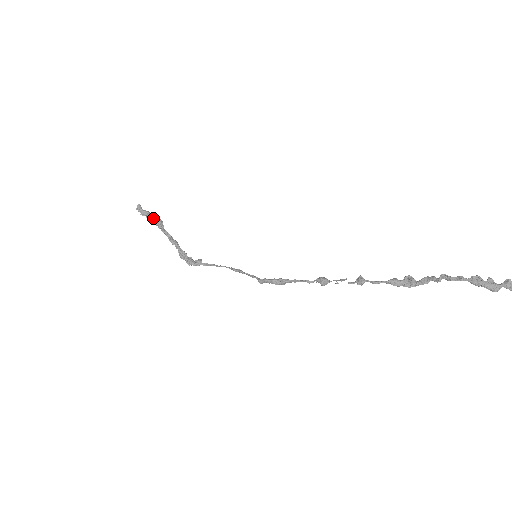
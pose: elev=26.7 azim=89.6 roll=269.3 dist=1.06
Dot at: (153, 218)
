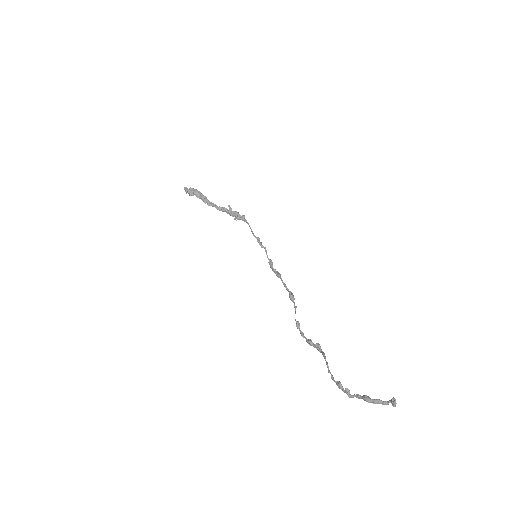
Dot at: (198, 196)
